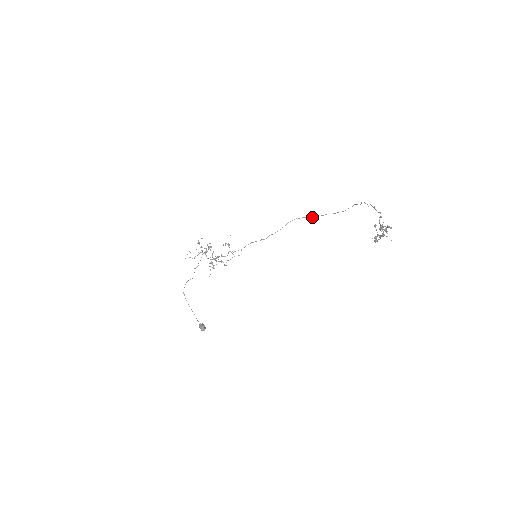
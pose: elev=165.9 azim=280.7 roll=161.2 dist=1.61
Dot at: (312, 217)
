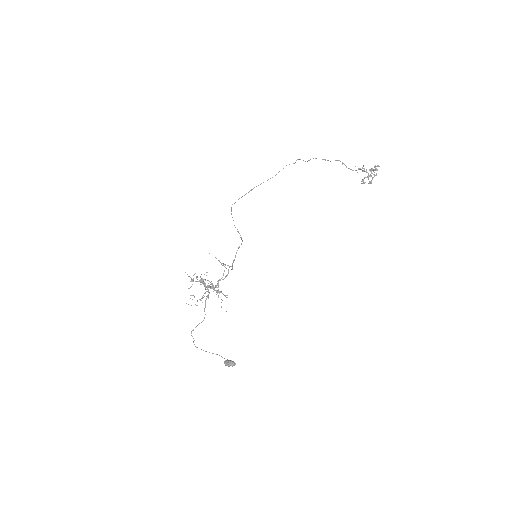
Dot at: occluded
